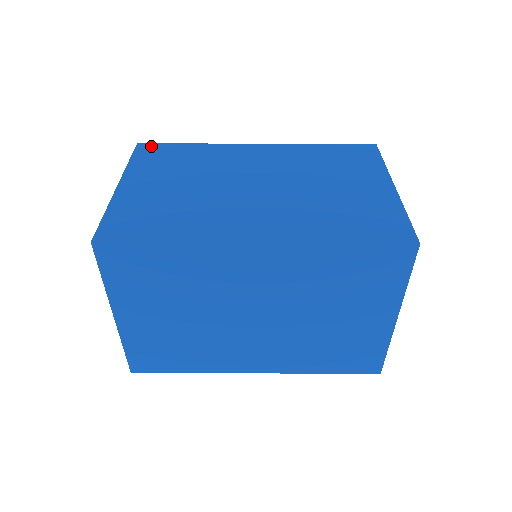
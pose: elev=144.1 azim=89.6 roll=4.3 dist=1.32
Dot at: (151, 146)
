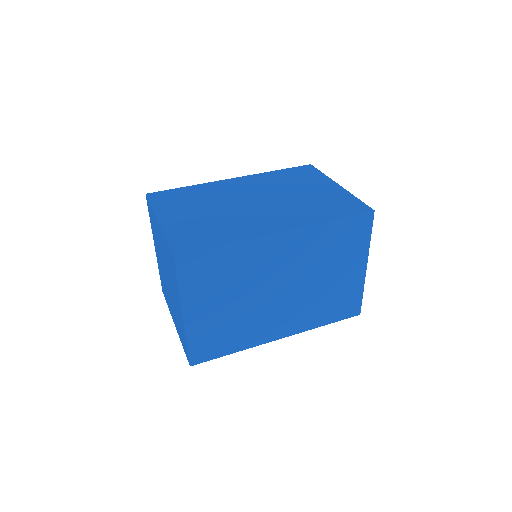
Dot at: (158, 193)
